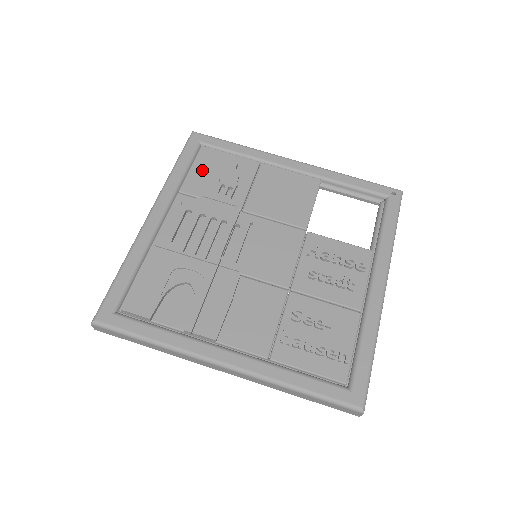
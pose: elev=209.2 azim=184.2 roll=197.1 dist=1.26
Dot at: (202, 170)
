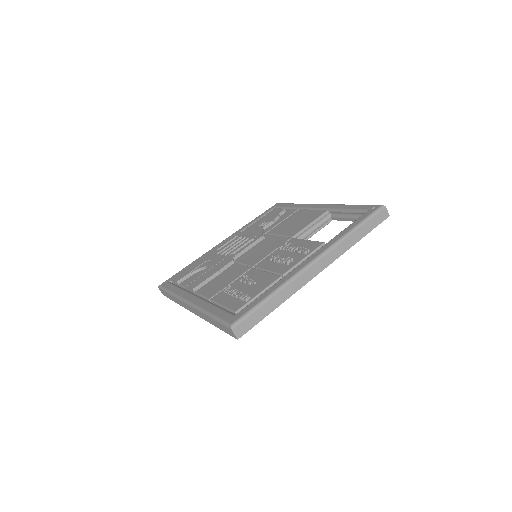
Dot at: (264, 219)
